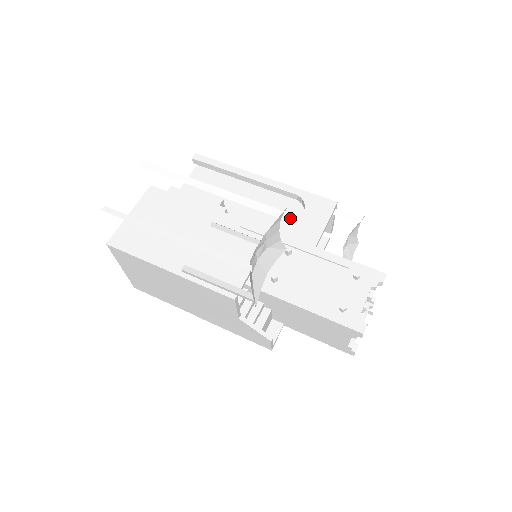
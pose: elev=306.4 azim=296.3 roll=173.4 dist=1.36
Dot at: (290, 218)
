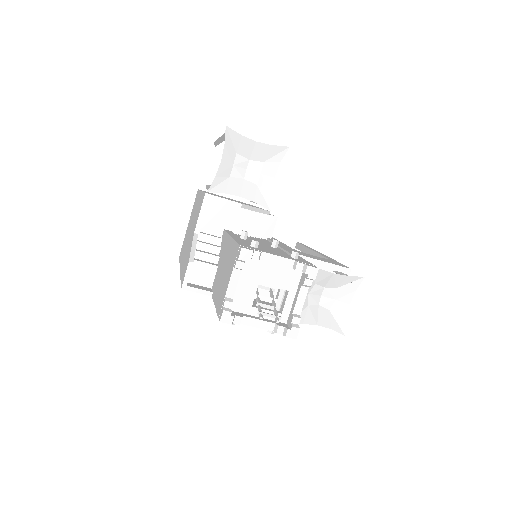
Dot at: occluded
